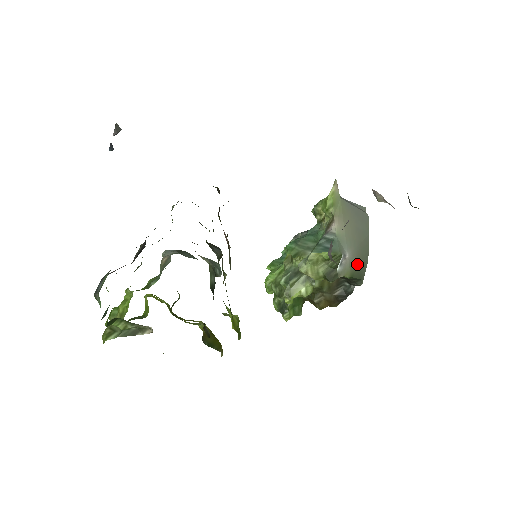
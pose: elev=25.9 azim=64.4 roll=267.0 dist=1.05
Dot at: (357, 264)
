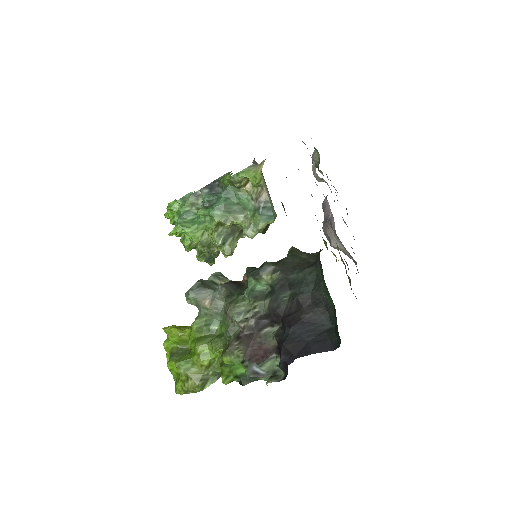
Dot at: occluded
